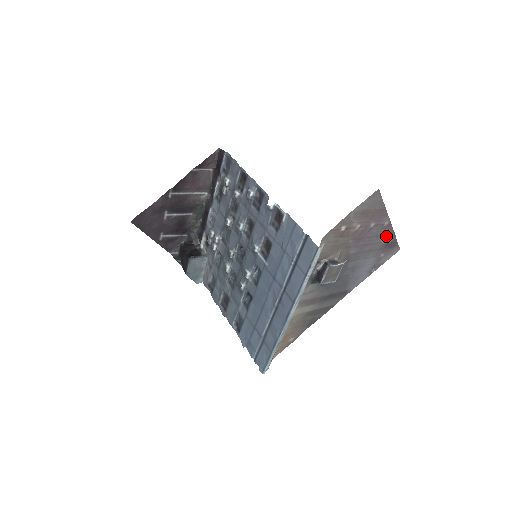
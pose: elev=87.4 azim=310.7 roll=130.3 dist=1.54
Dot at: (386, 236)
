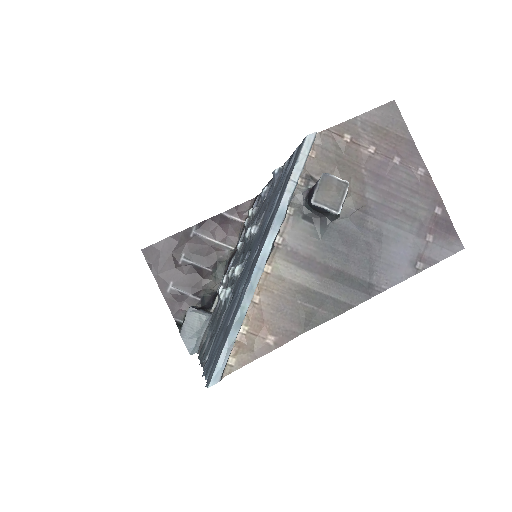
Dot at: (428, 200)
